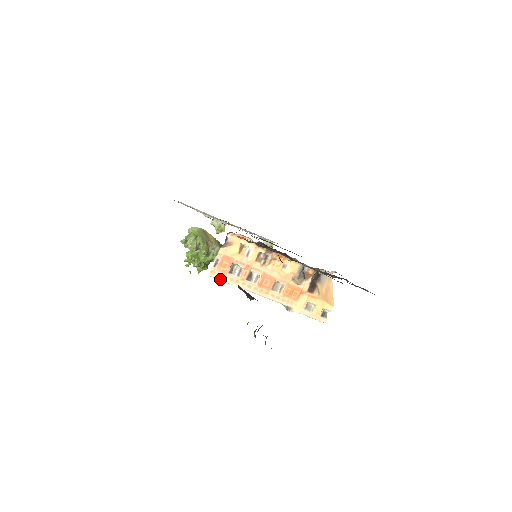
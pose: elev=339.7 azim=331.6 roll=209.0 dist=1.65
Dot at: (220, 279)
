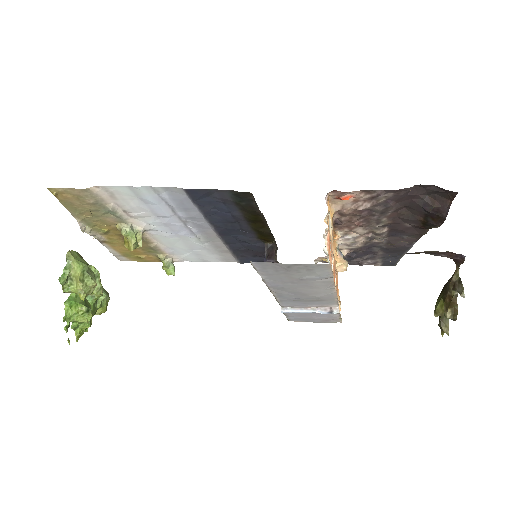
Dot at: (331, 269)
